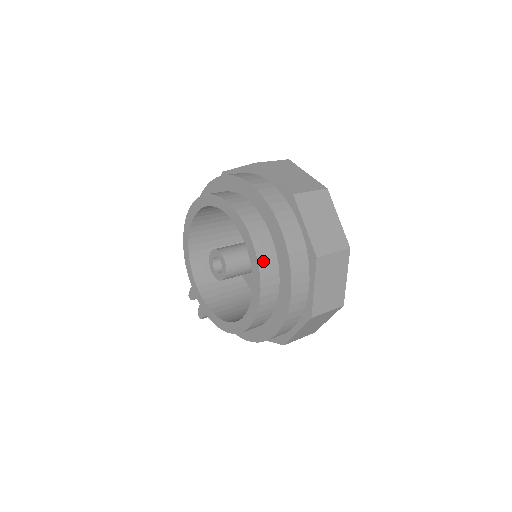
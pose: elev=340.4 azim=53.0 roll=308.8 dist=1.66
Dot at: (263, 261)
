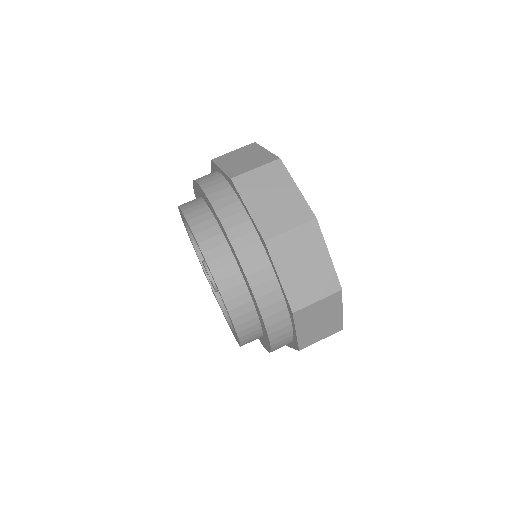
Dot at: (235, 311)
